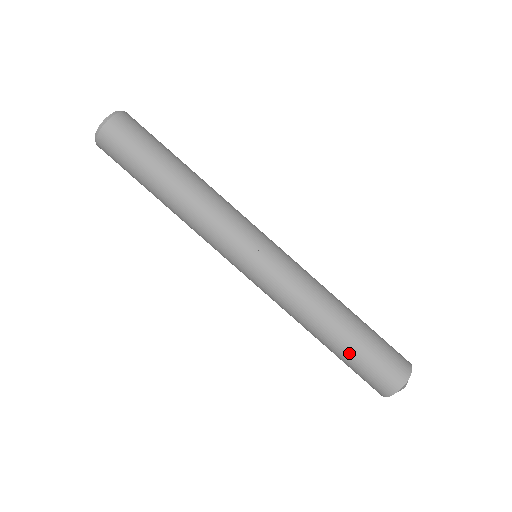
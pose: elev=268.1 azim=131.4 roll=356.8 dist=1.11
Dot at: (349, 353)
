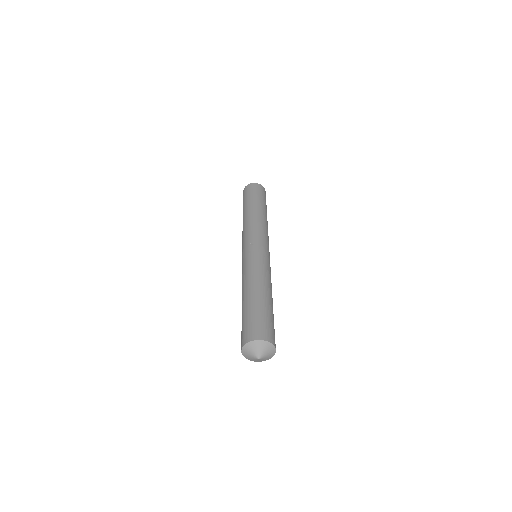
Dot at: (244, 310)
